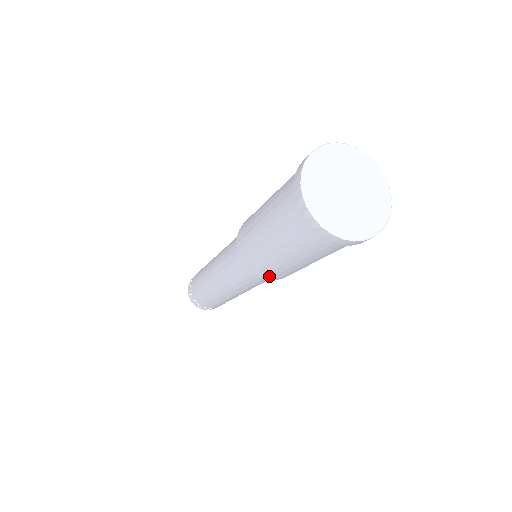
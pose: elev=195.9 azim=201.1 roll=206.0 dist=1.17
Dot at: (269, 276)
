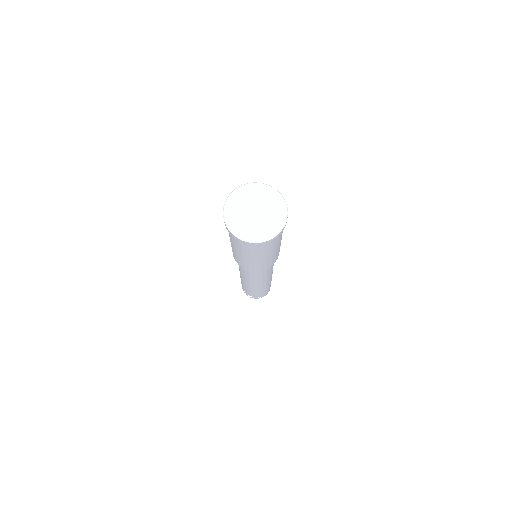
Dot at: (253, 269)
